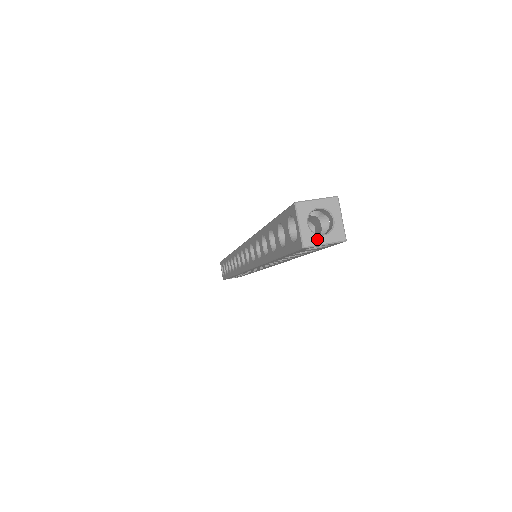
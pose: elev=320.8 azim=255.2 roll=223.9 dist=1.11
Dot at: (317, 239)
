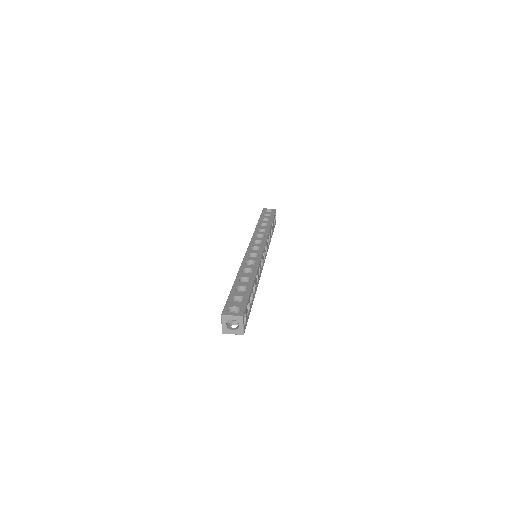
Dot at: (229, 332)
